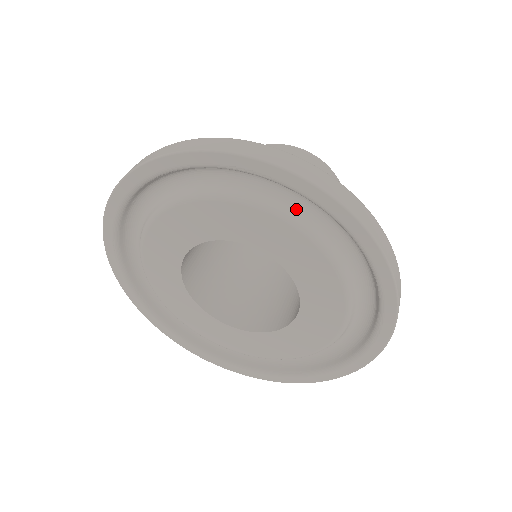
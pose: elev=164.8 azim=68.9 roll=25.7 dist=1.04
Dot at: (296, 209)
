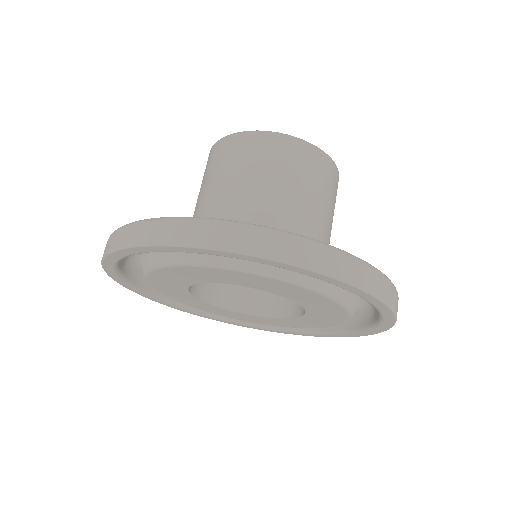
Dot at: occluded
